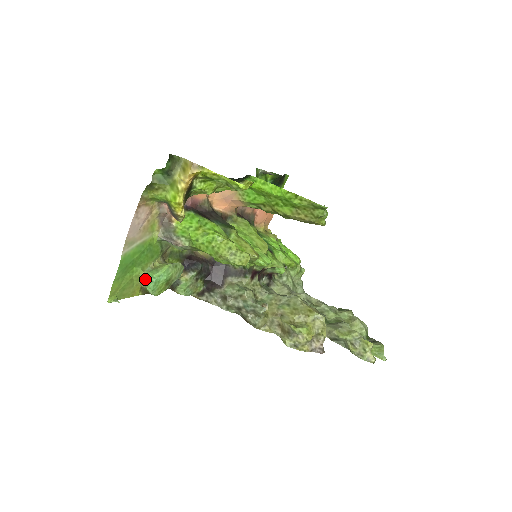
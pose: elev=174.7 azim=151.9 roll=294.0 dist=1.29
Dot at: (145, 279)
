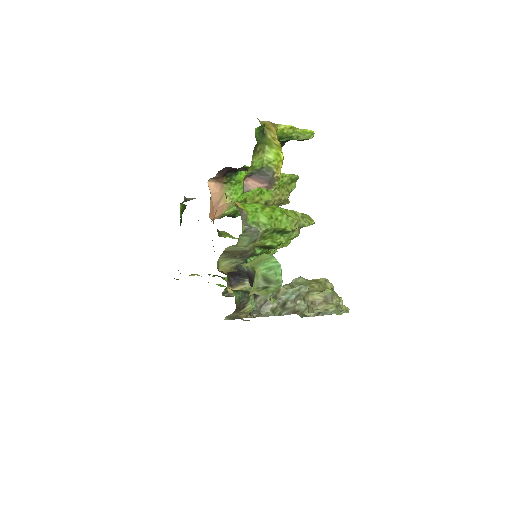
Dot at: (267, 271)
